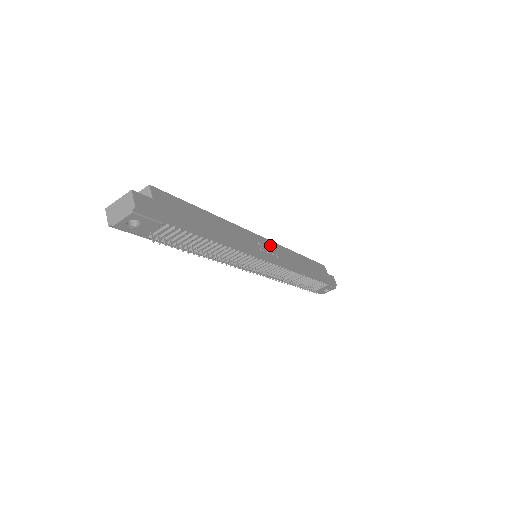
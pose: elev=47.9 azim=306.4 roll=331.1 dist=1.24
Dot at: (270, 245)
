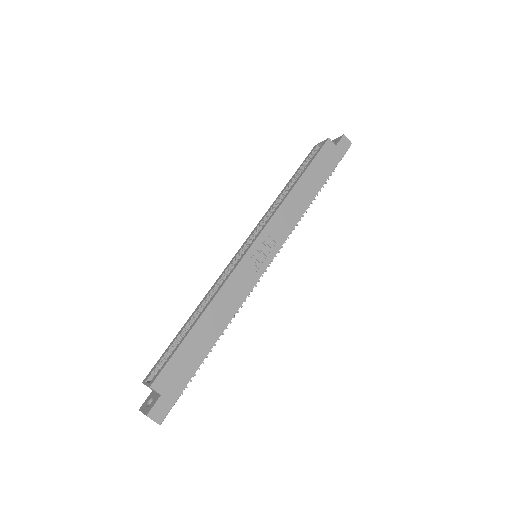
Dot at: (262, 240)
